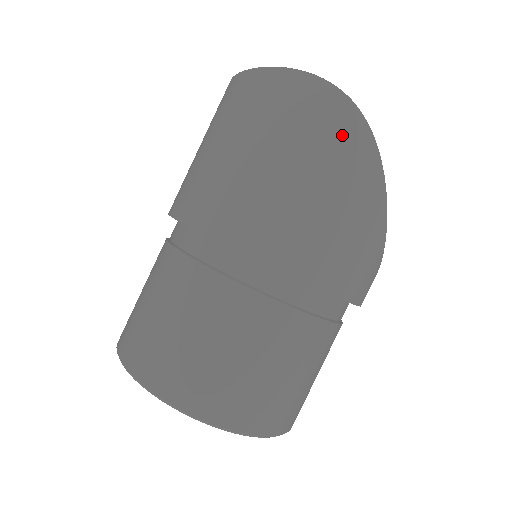
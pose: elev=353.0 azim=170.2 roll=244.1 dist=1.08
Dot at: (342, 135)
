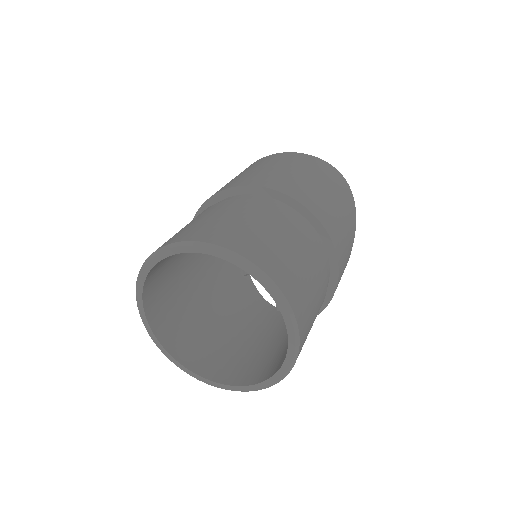
Dot at: (348, 198)
